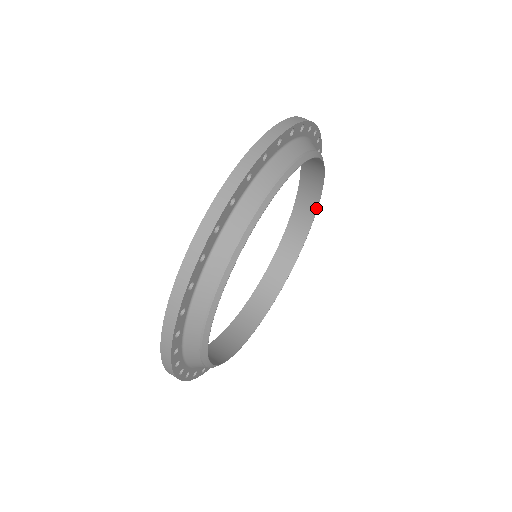
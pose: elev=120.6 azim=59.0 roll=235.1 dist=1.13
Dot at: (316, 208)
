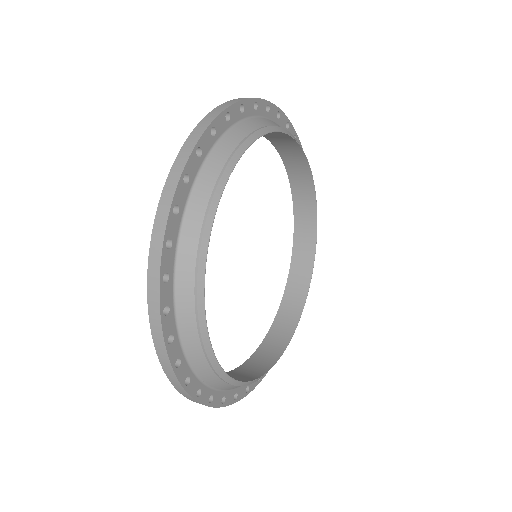
Dot at: (314, 250)
